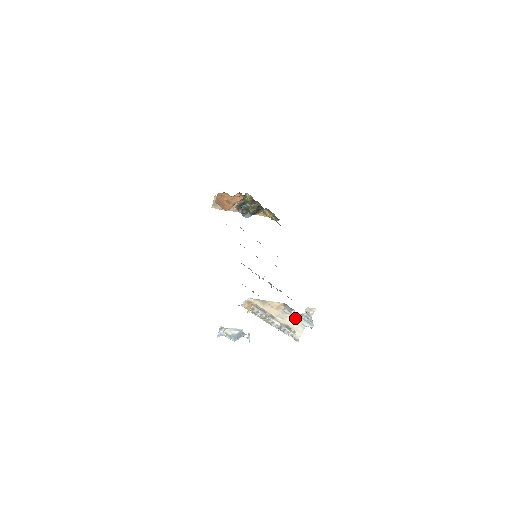
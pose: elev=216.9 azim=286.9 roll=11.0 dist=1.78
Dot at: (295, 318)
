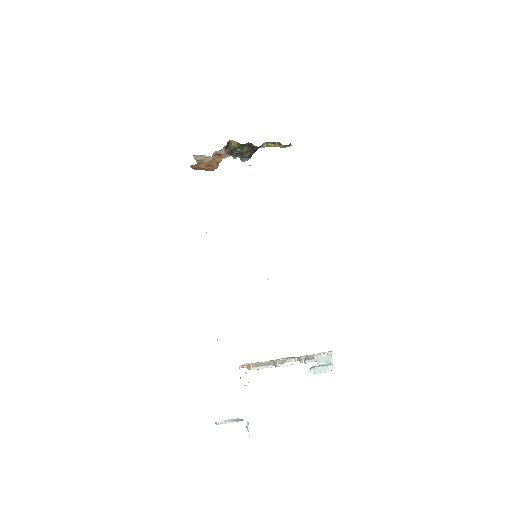
Dot at: occluded
